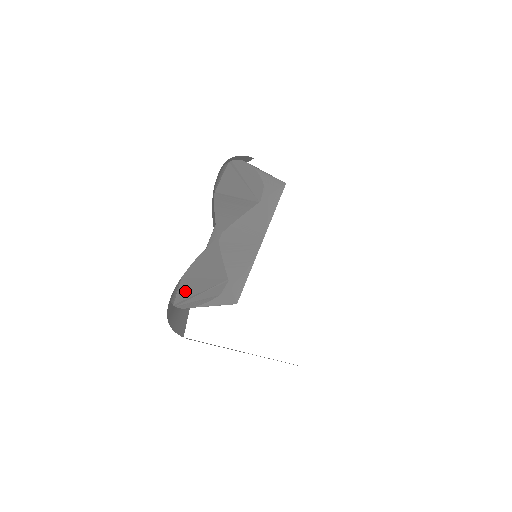
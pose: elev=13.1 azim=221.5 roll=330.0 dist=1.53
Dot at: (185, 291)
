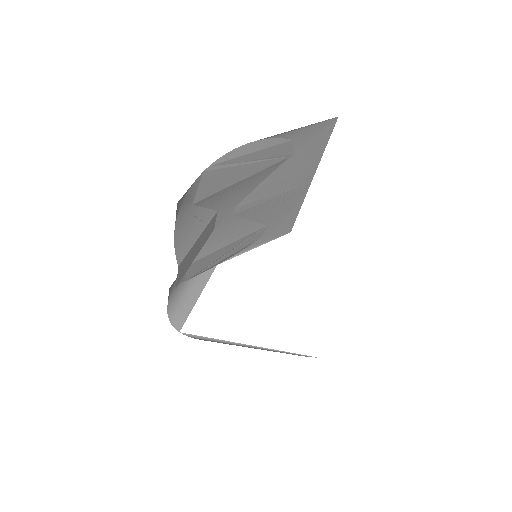
Dot at: (198, 267)
